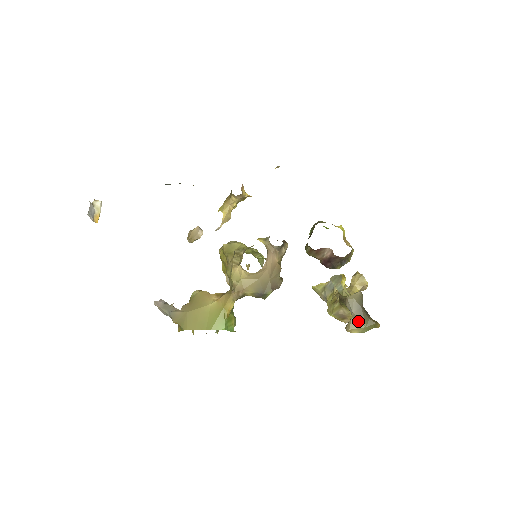
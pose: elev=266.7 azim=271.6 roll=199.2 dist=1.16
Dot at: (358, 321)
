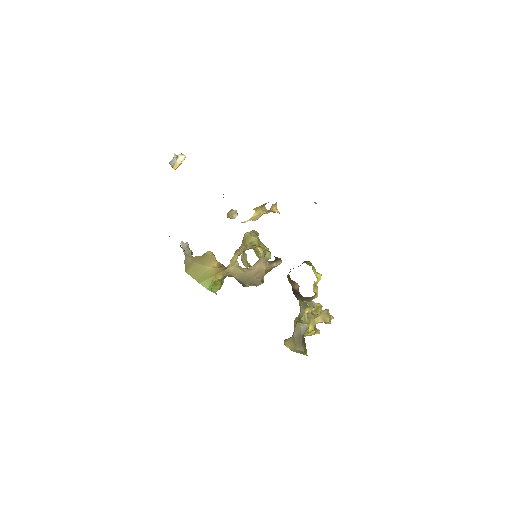
Dot at: (294, 342)
